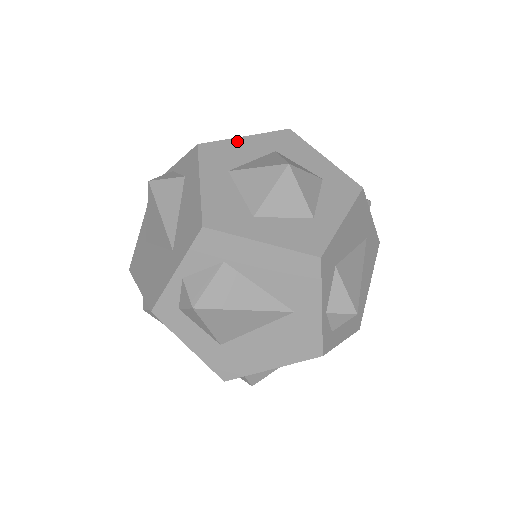
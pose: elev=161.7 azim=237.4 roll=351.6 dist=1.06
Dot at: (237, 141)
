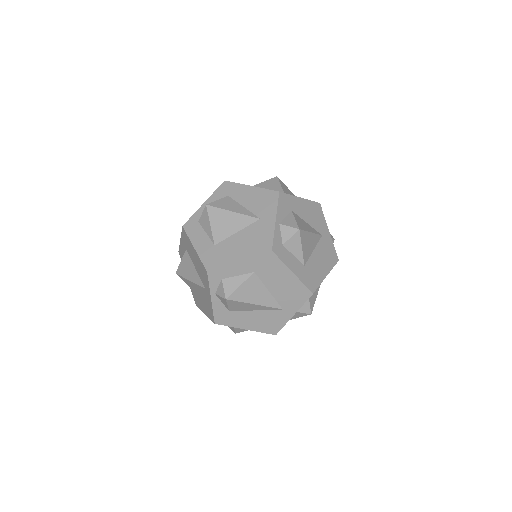
Dot at: occluded
